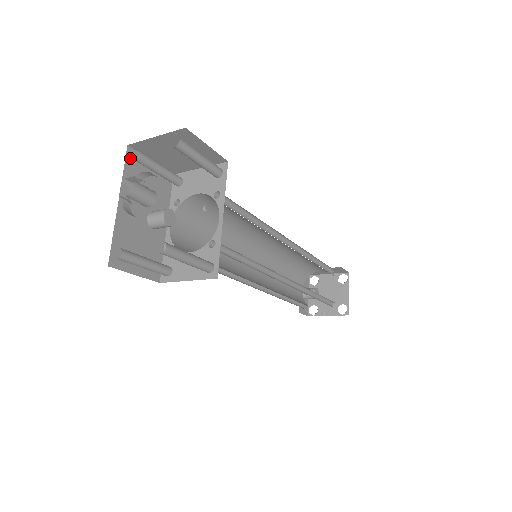
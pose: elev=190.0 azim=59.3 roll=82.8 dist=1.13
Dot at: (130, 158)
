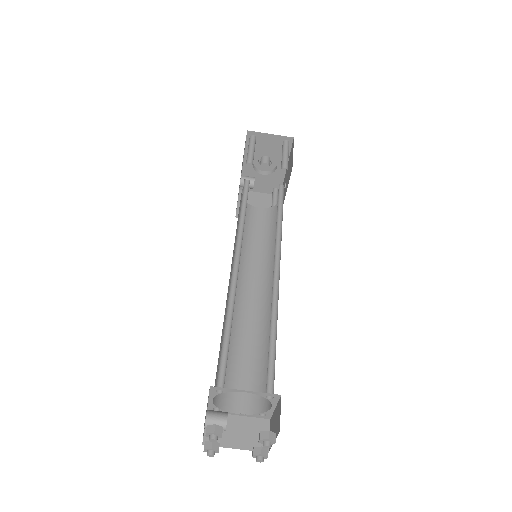
Dot at: occluded
